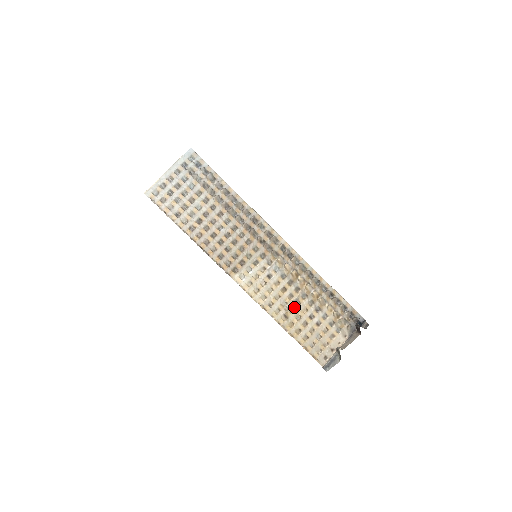
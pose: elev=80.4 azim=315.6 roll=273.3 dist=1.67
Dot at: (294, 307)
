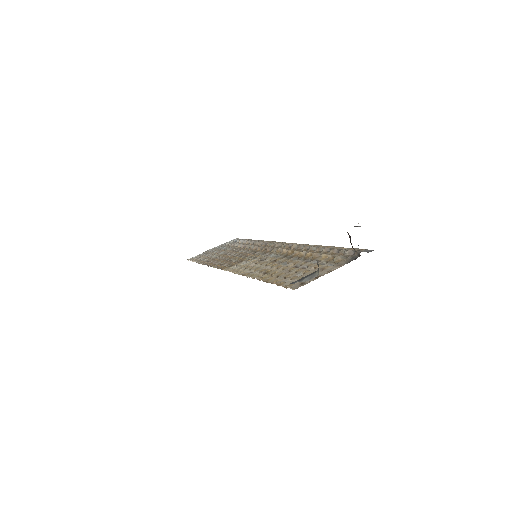
Dot at: (279, 267)
